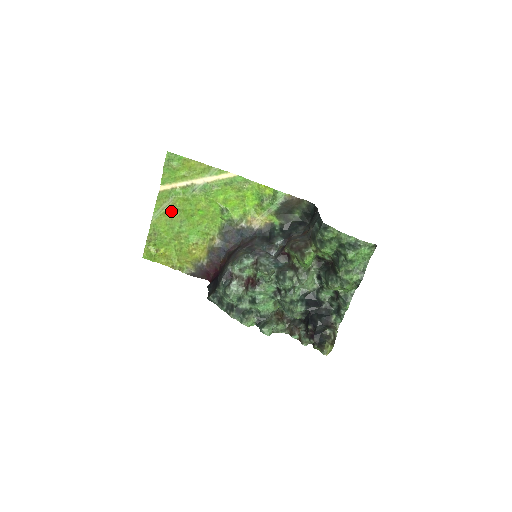
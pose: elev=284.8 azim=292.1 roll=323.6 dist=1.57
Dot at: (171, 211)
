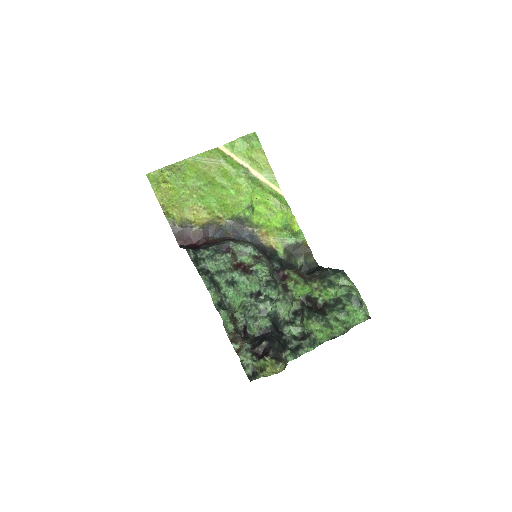
Dot at: (210, 168)
